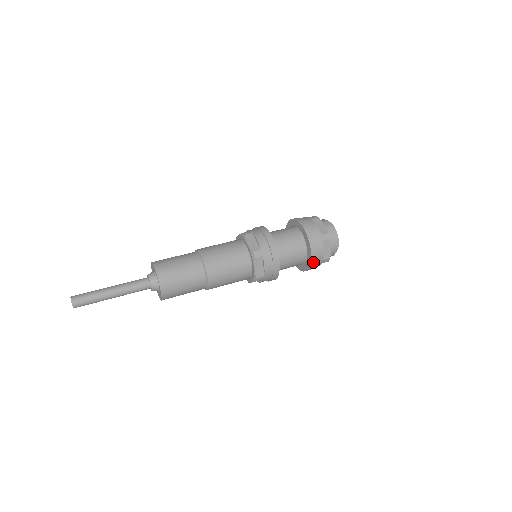
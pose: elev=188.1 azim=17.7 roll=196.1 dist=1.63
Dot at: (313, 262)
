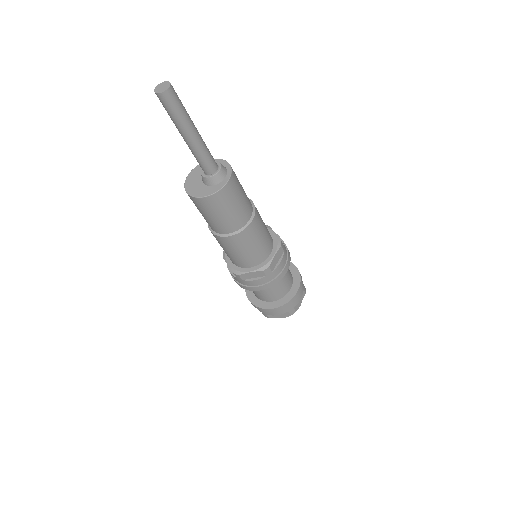
Dot at: (292, 301)
